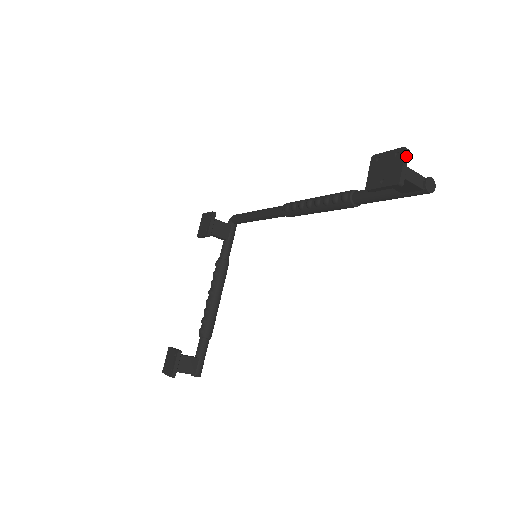
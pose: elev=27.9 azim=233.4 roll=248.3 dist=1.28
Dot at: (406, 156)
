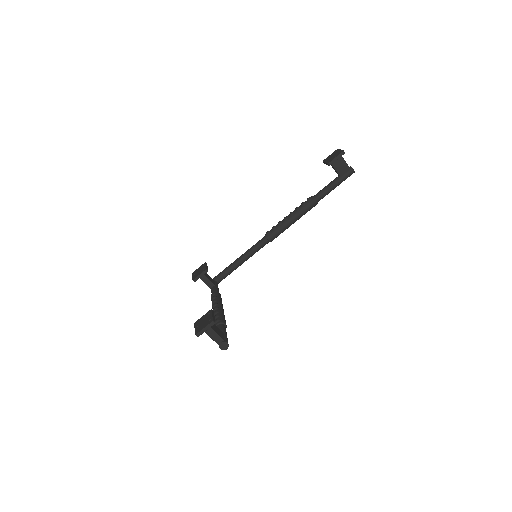
Dot at: occluded
